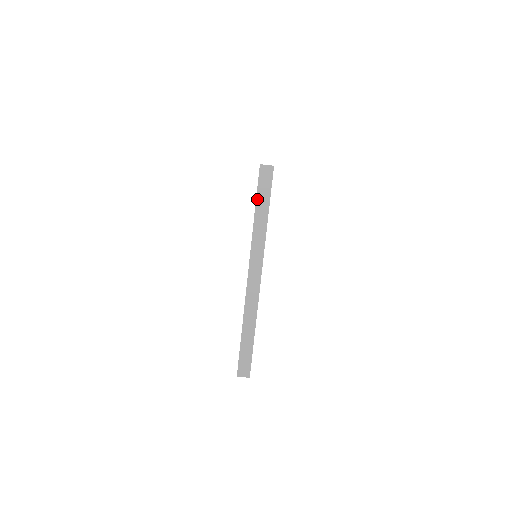
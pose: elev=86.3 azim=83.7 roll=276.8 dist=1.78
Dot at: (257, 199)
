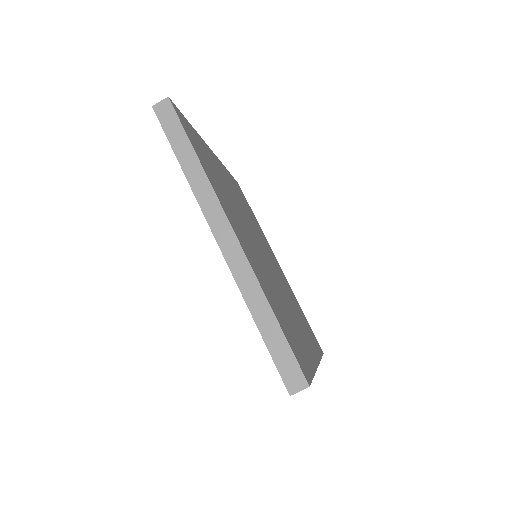
Dot at: (171, 144)
